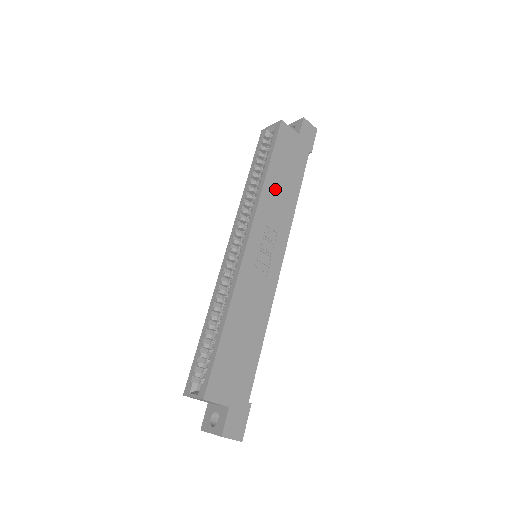
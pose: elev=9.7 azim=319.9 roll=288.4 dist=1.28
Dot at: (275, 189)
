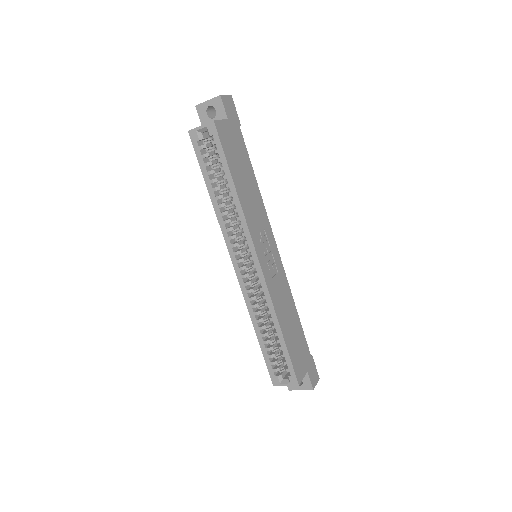
Dot at: (245, 195)
